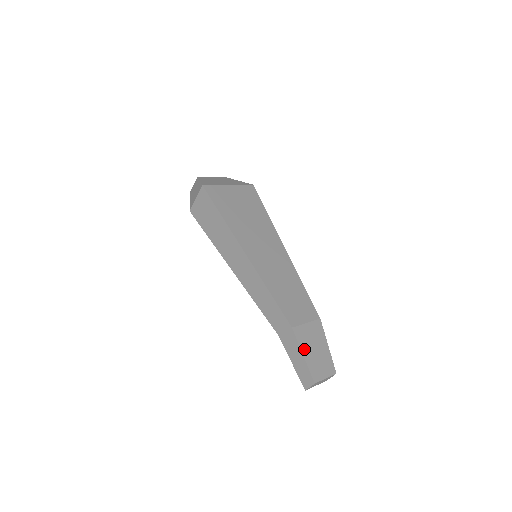
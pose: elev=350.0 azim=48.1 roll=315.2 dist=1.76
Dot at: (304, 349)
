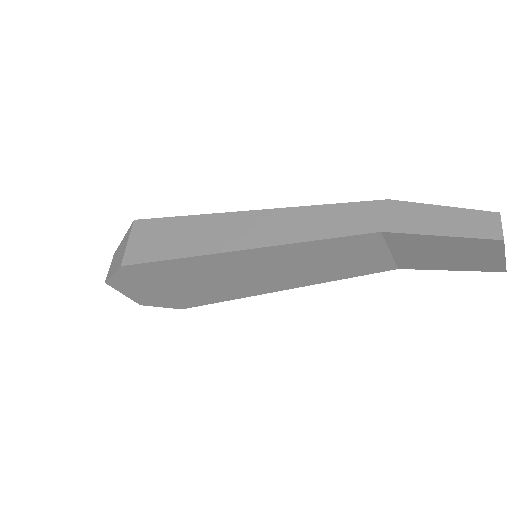
Dot at: (432, 209)
